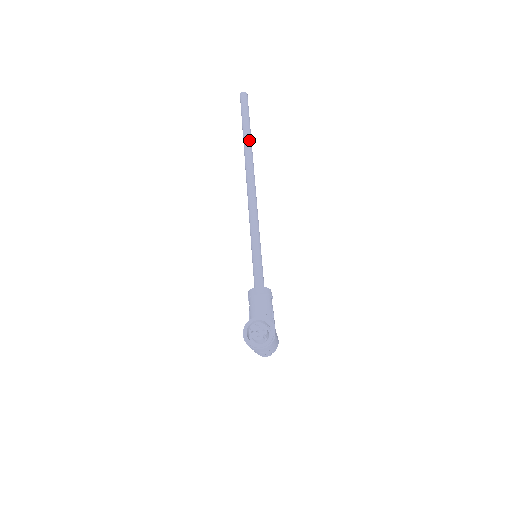
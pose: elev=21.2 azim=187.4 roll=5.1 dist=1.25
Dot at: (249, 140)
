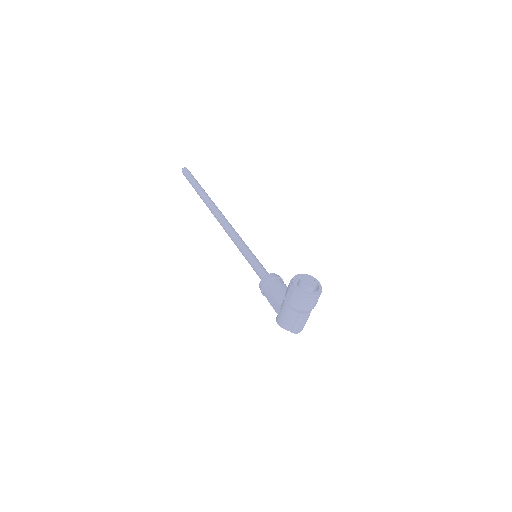
Dot at: (206, 193)
